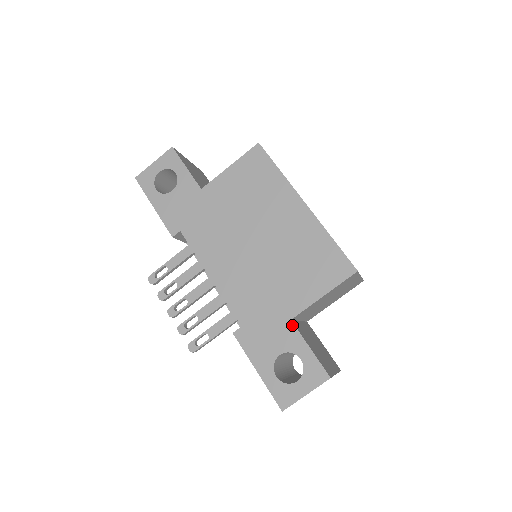
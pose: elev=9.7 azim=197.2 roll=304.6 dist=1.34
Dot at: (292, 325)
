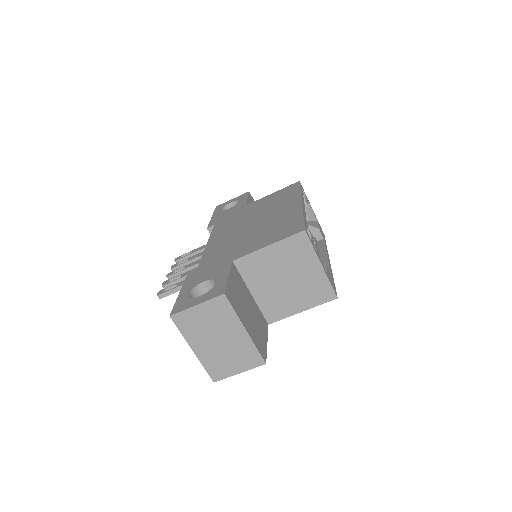
Dot at: (230, 263)
